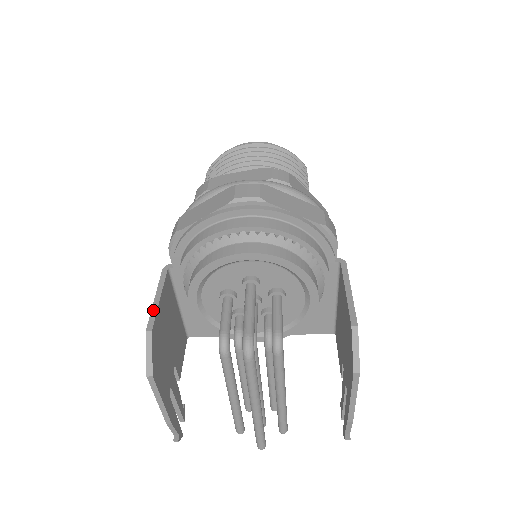
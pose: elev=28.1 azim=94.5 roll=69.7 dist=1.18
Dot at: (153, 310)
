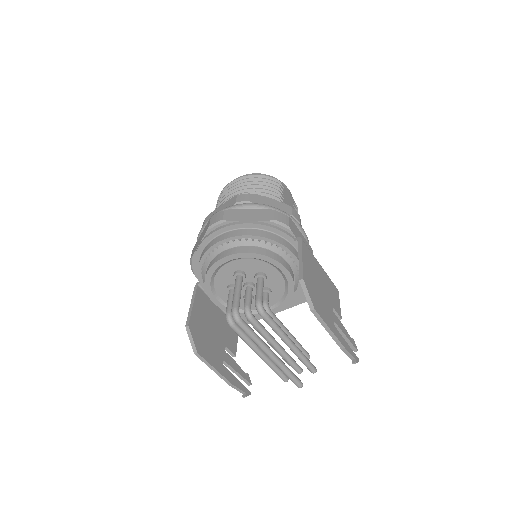
Dot at: (189, 313)
